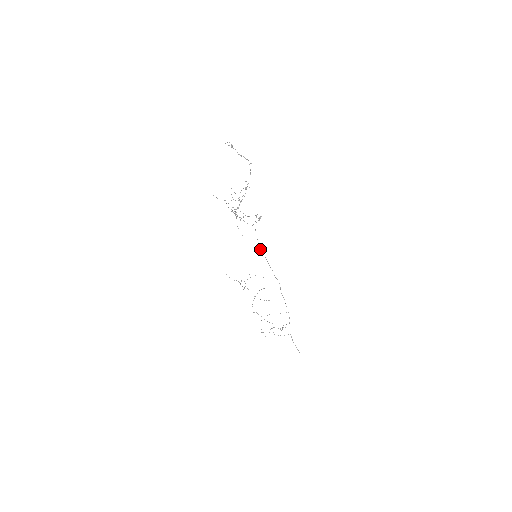
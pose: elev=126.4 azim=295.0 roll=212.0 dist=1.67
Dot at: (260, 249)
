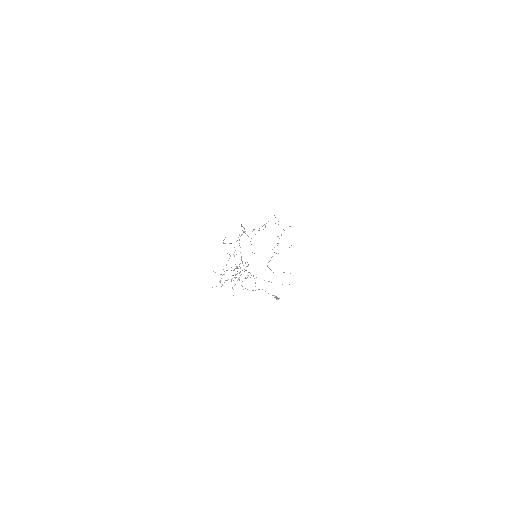
Dot at: occluded
